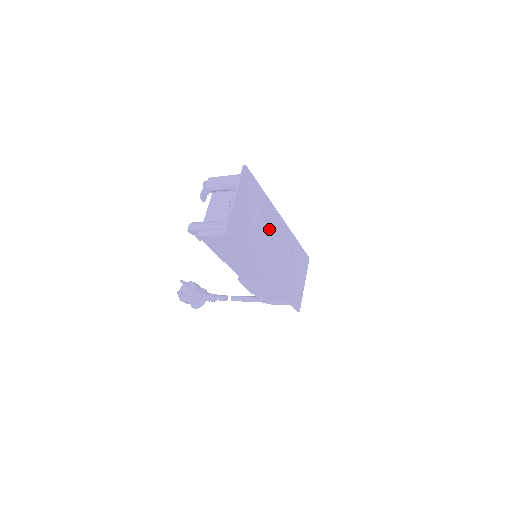
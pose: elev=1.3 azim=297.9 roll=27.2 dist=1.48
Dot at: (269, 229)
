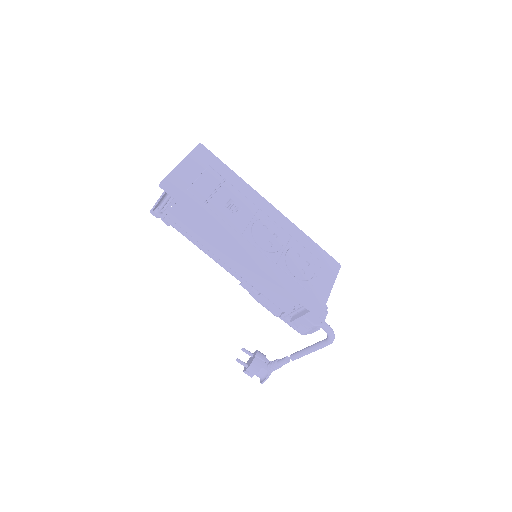
Dot at: (245, 208)
